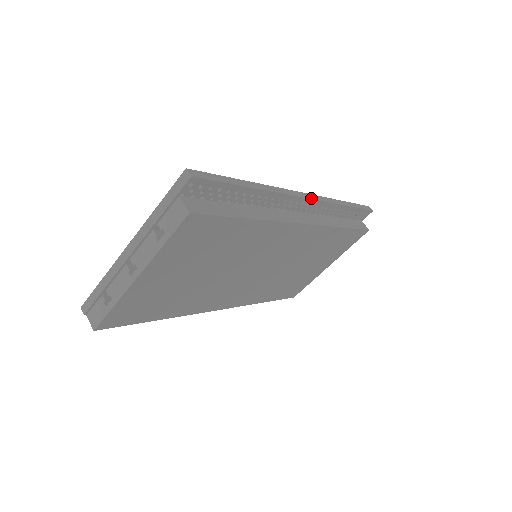
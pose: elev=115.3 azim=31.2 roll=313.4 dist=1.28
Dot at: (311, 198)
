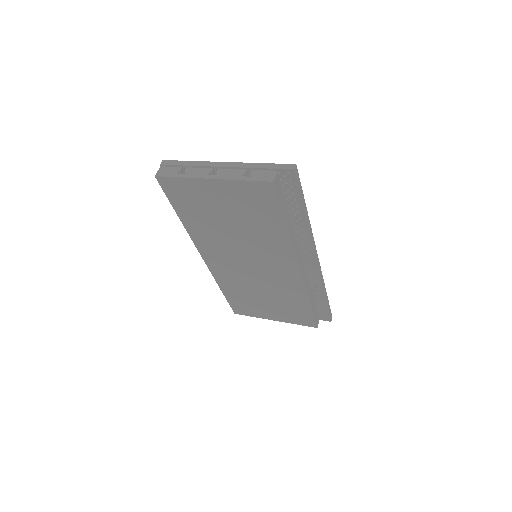
Dot at: (318, 263)
